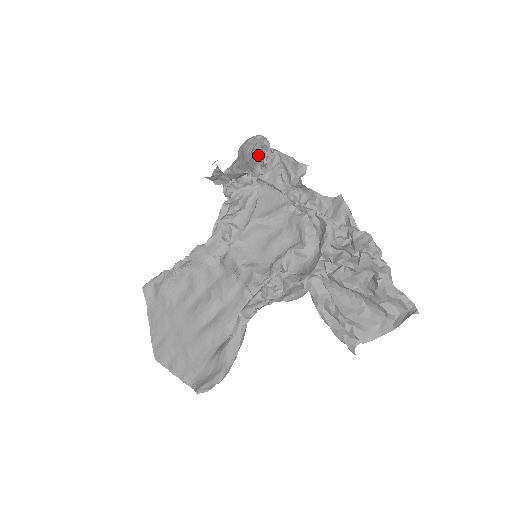
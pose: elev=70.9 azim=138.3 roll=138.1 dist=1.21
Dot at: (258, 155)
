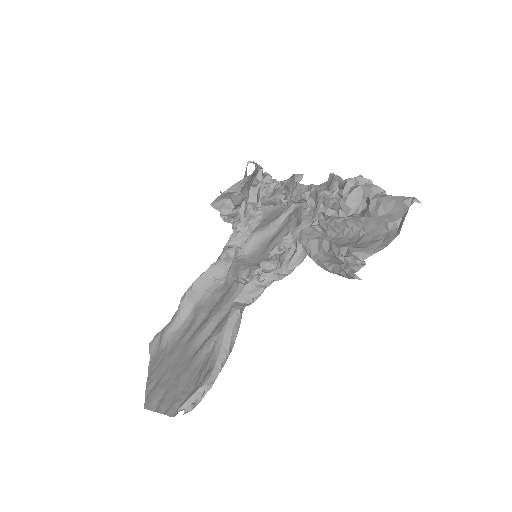
Dot at: occluded
